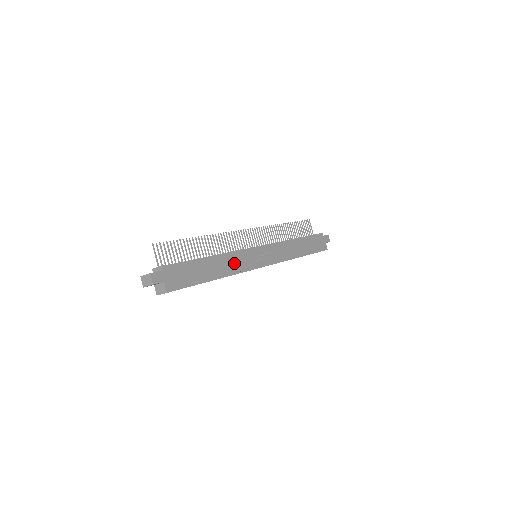
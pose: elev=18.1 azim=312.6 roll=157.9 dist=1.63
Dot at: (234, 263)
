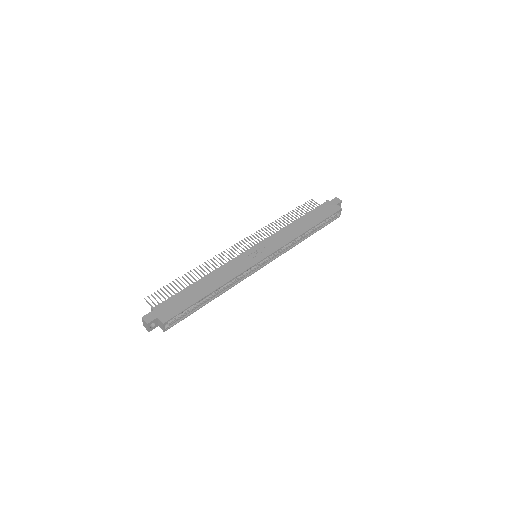
Dot at: (227, 272)
